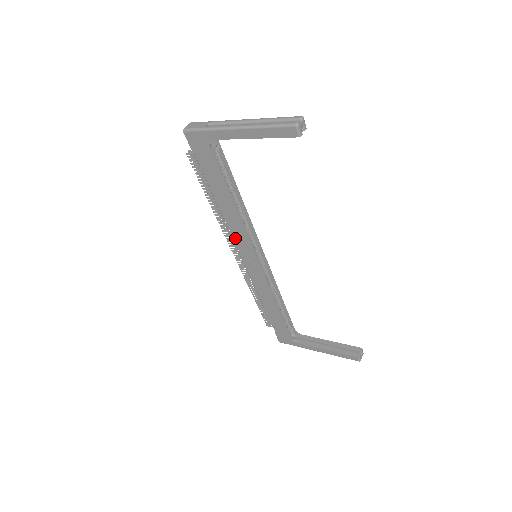
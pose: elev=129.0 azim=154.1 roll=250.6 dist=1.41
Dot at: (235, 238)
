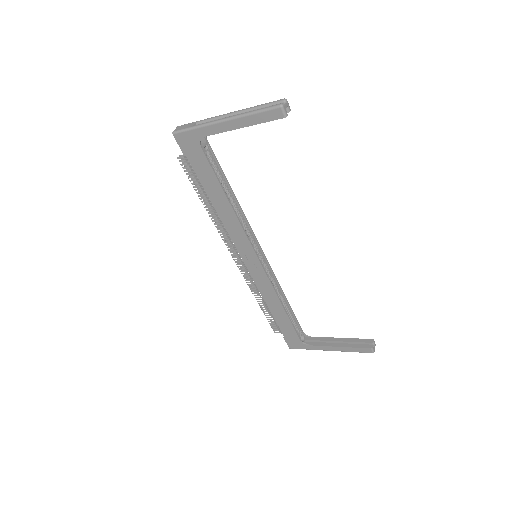
Dot at: (233, 239)
